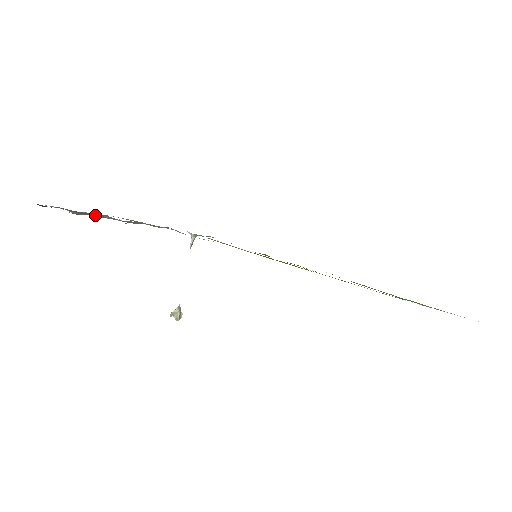
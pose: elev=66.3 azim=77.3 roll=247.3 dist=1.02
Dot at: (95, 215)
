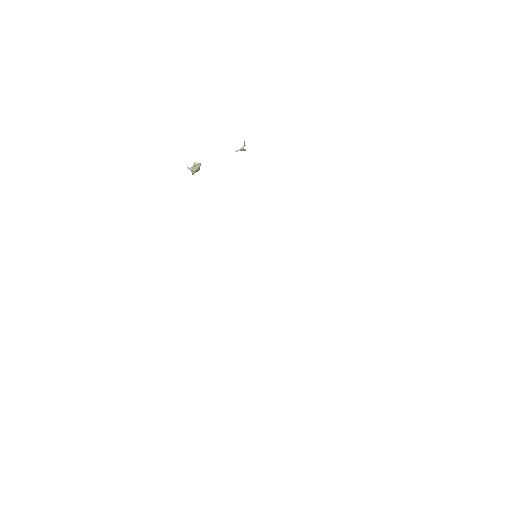
Dot at: occluded
